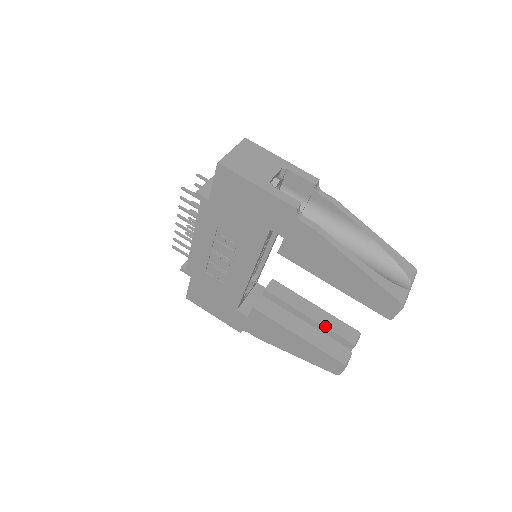
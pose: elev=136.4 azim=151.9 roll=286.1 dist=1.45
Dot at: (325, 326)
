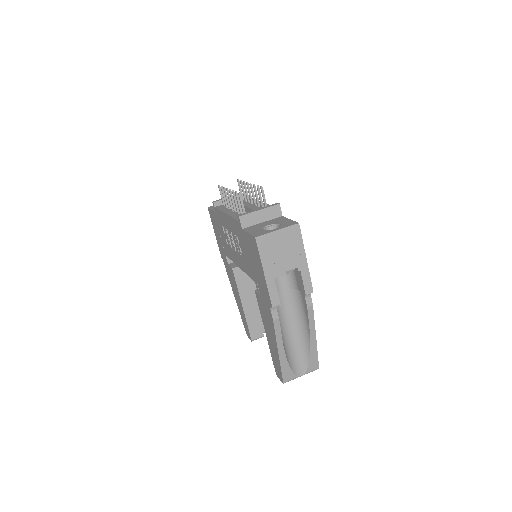
Dot at: occluded
